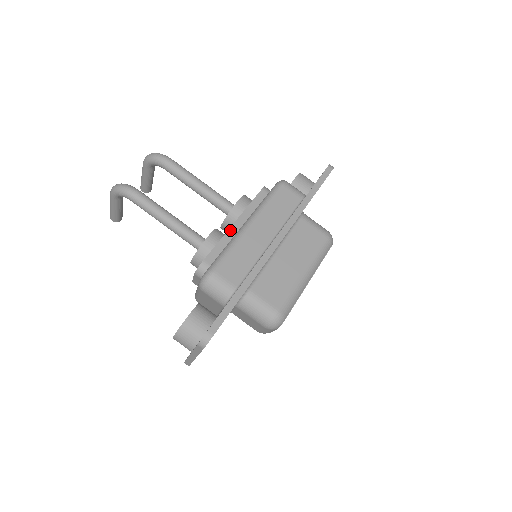
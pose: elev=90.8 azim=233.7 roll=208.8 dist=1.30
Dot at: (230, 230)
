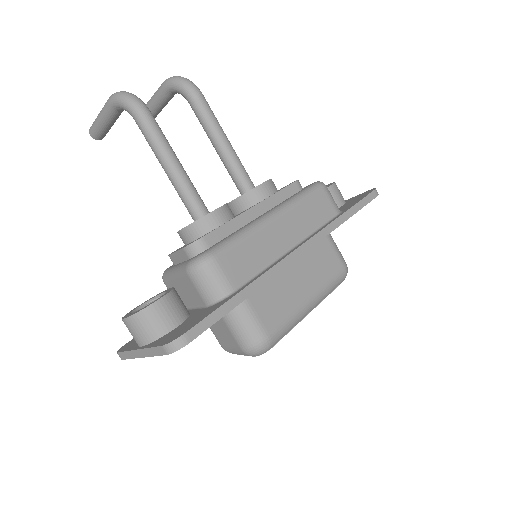
Dot at: (246, 213)
